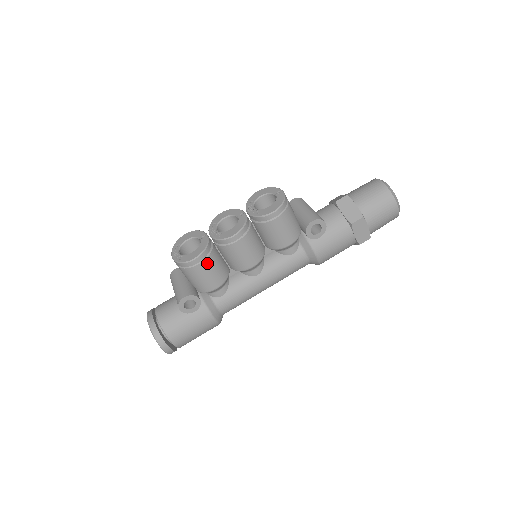
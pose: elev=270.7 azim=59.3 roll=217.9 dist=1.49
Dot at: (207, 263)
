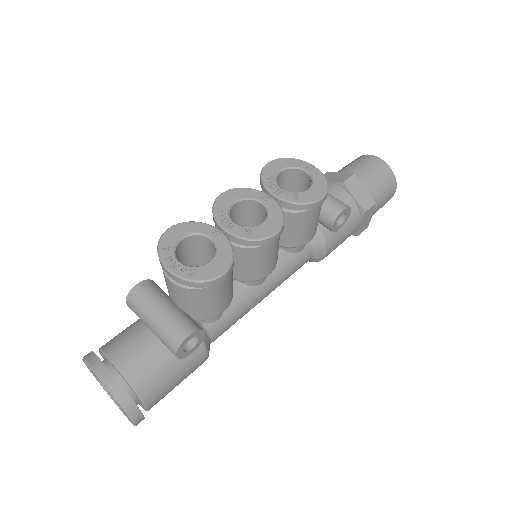
Dot at: (228, 277)
